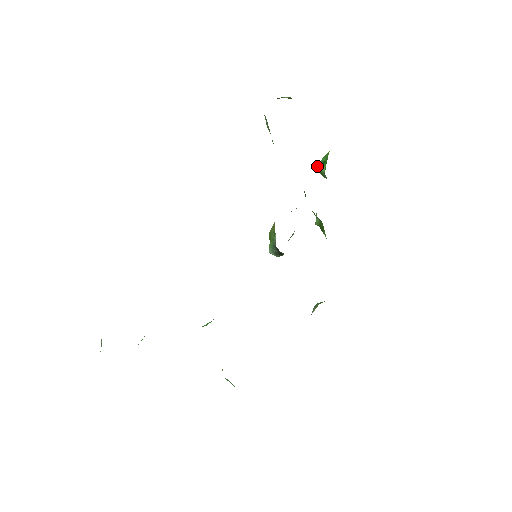
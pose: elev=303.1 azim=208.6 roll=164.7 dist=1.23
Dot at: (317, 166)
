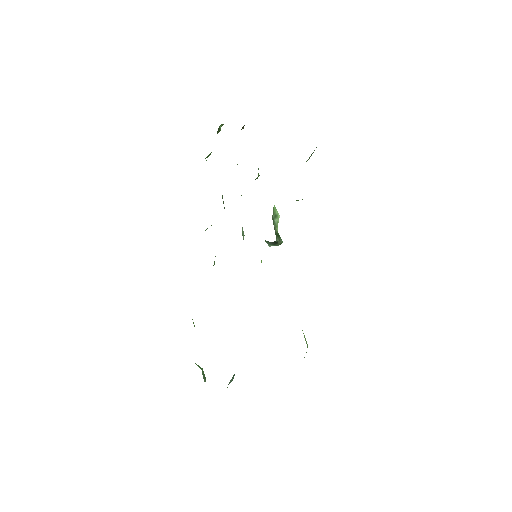
Dot at: occluded
